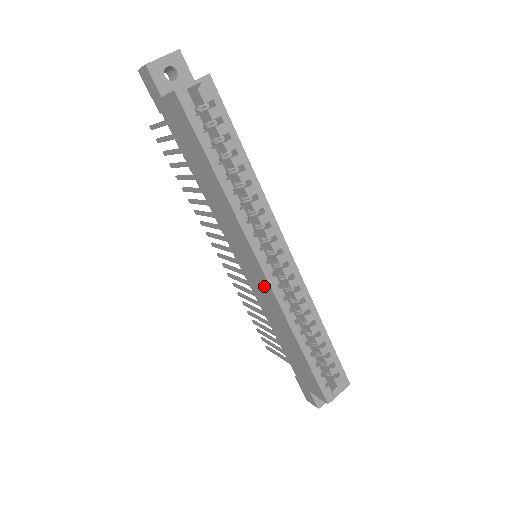
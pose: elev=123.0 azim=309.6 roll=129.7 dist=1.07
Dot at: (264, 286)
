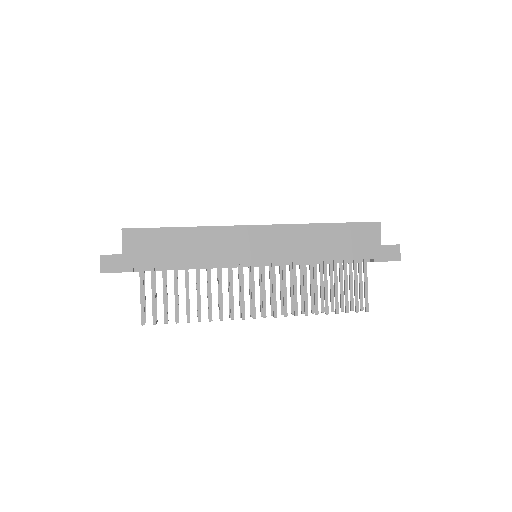
Dot at: (271, 235)
